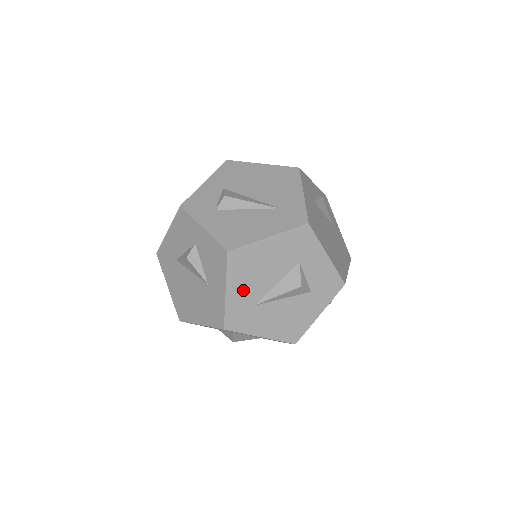
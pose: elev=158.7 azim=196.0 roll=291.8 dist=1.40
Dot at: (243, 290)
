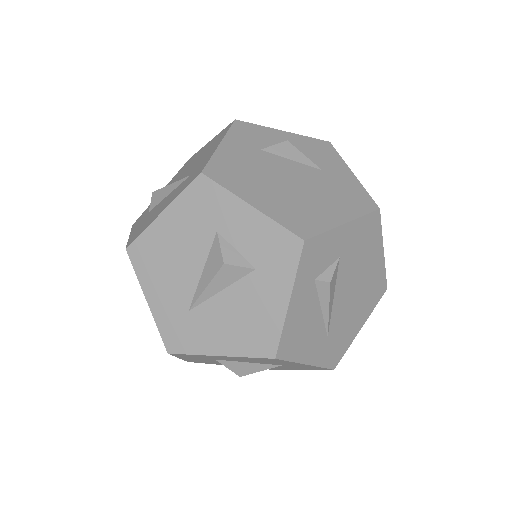
Dot at: (165, 293)
